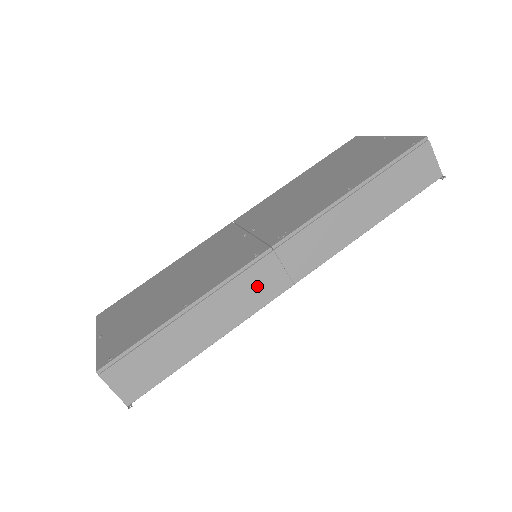
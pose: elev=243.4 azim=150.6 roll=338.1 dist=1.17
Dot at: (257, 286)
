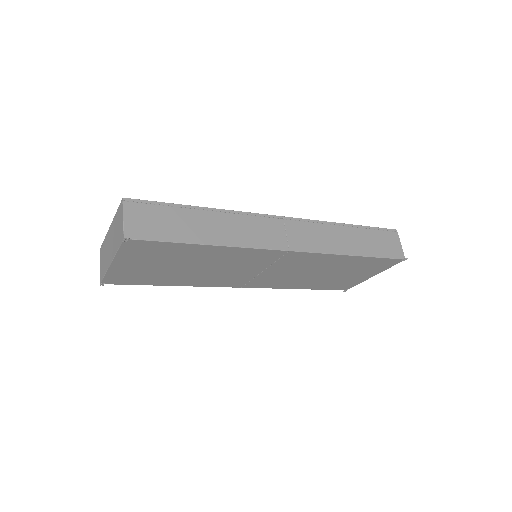
Dot at: (263, 232)
